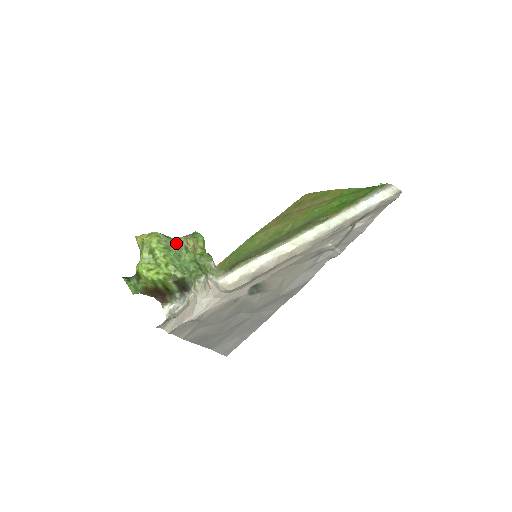
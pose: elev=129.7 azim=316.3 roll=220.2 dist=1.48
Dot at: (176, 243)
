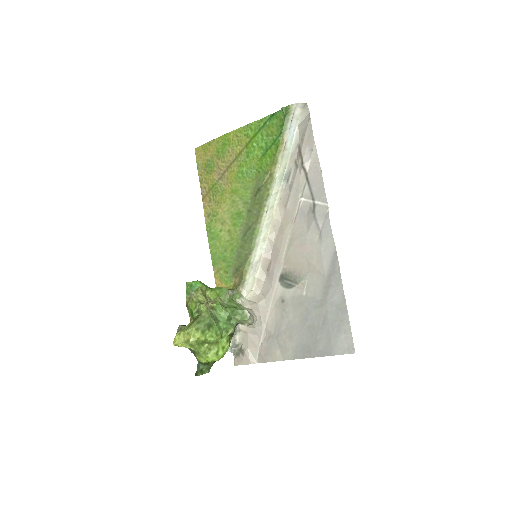
Dot at: (208, 316)
